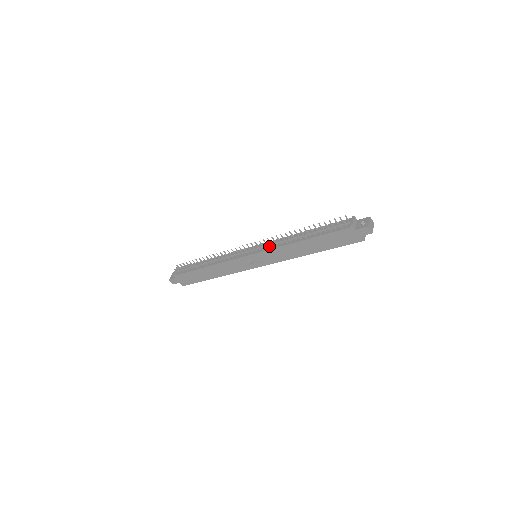
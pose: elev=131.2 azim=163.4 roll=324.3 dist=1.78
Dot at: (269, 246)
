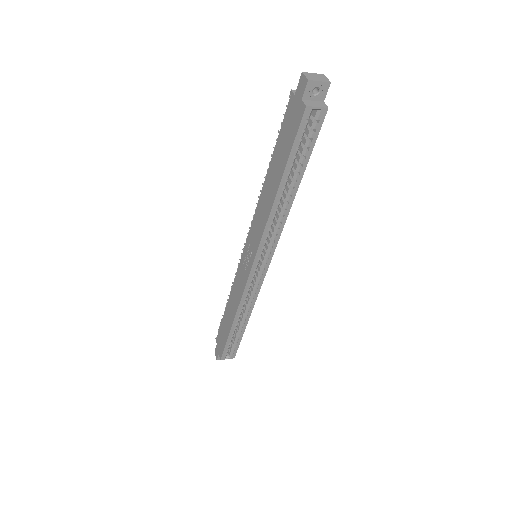
Dot at: occluded
